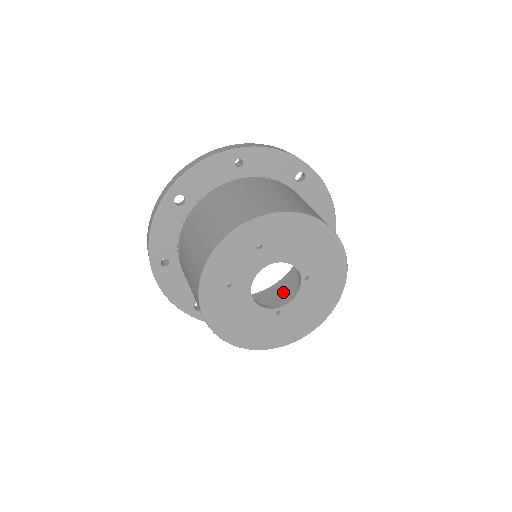
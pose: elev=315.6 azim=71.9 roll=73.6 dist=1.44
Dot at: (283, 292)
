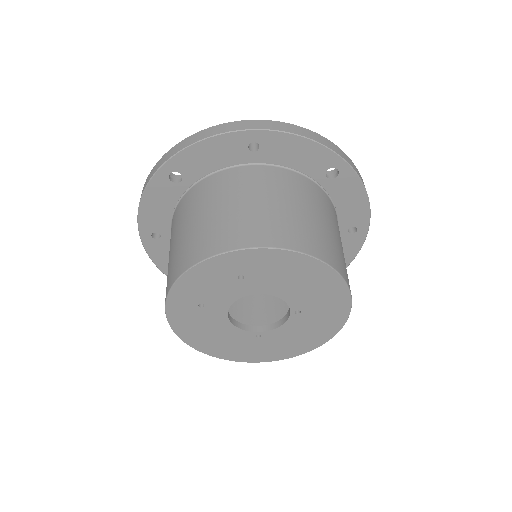
Dot at: occluded
